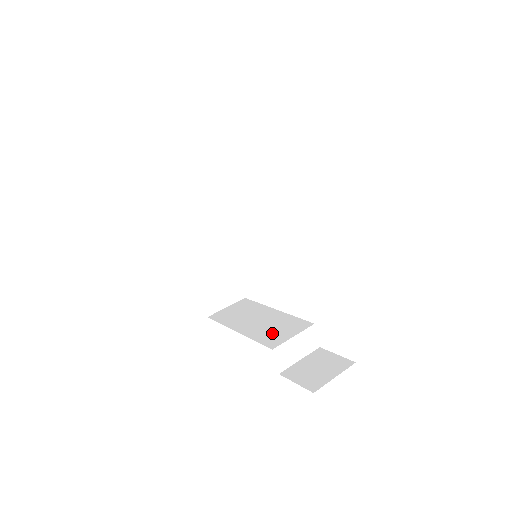
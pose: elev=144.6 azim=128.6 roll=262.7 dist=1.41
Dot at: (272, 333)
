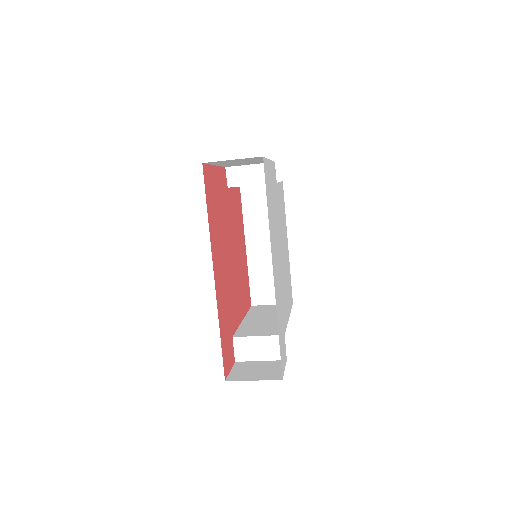
Dot at: (254, 329)
